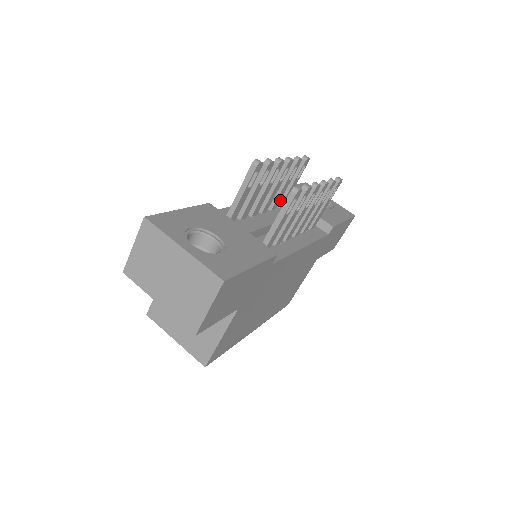
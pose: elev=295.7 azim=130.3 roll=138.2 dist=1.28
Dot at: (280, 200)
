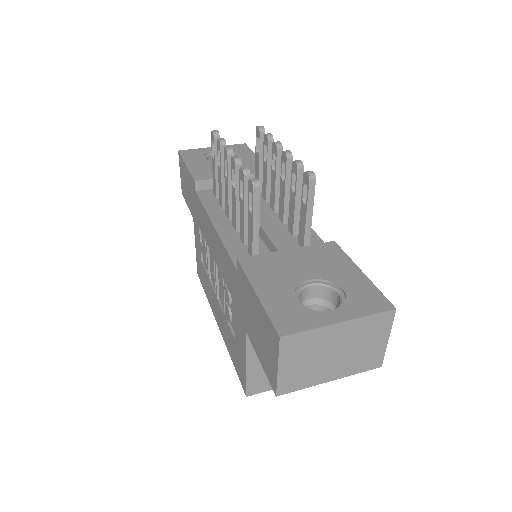
Dot at: (217, 190)
